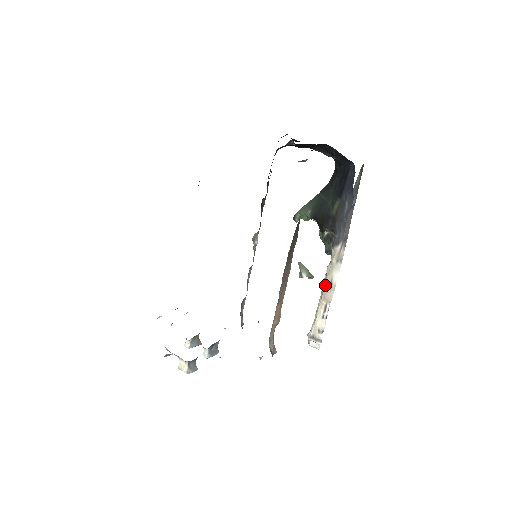
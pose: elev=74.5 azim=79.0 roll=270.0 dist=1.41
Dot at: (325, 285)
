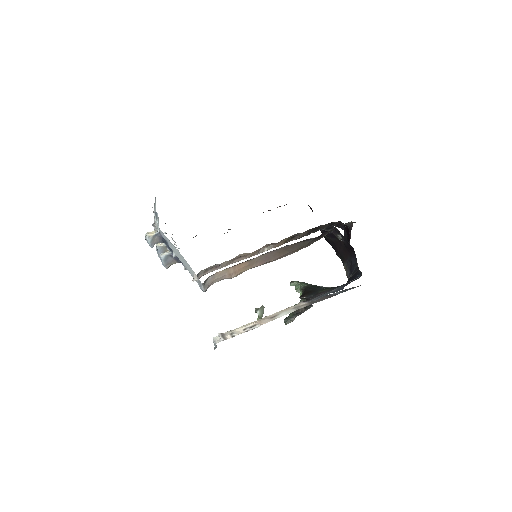
Dot at: (270, 315)
